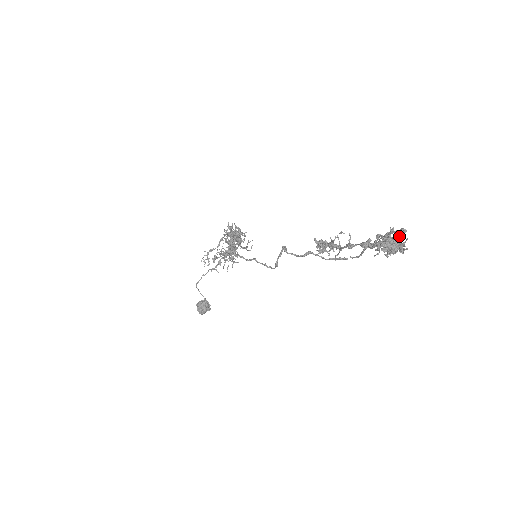
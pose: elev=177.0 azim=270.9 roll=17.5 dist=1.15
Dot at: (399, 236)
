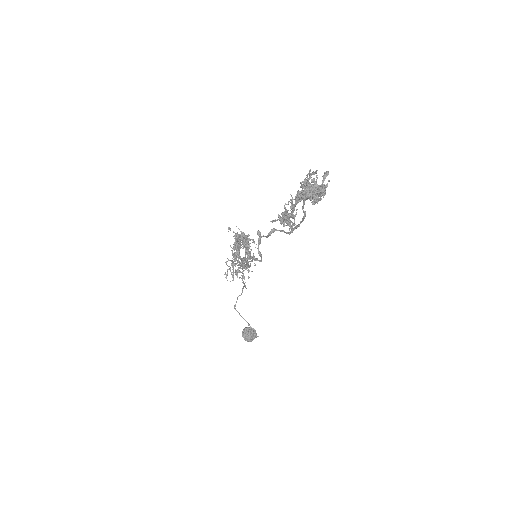
Dot at: (322, 180)
